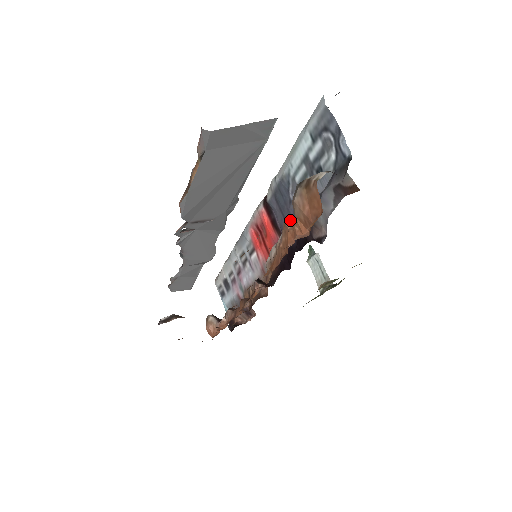
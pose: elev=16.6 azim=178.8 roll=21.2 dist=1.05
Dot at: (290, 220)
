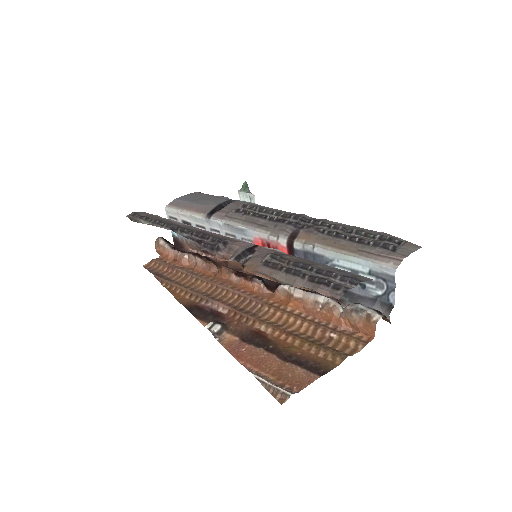
Dot at: (335, 307)
